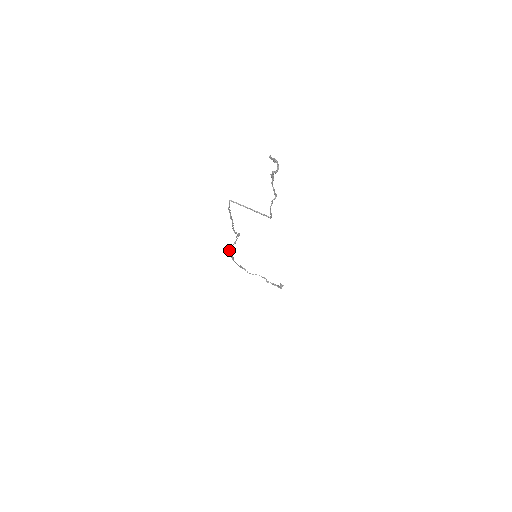
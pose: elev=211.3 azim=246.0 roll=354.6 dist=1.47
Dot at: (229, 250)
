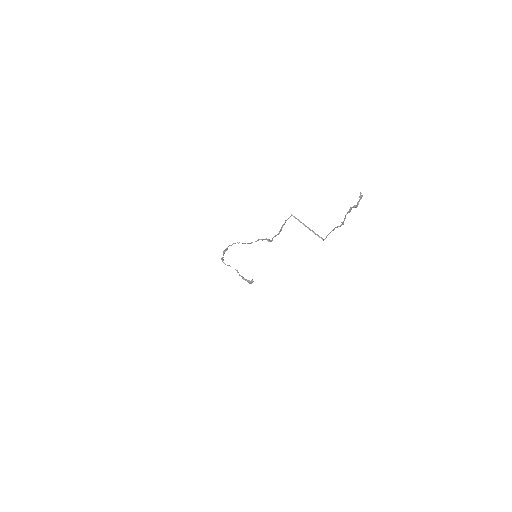
Dot at: occluded
